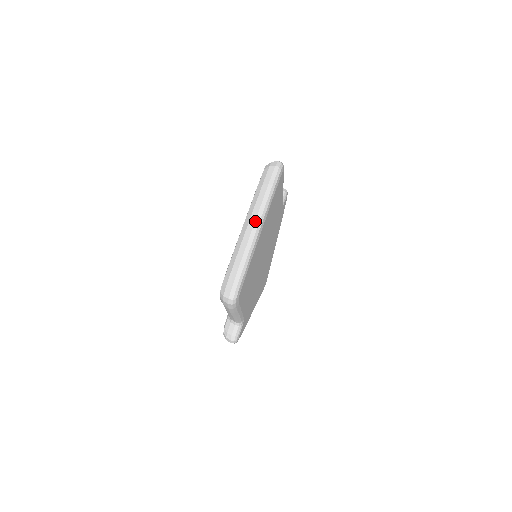
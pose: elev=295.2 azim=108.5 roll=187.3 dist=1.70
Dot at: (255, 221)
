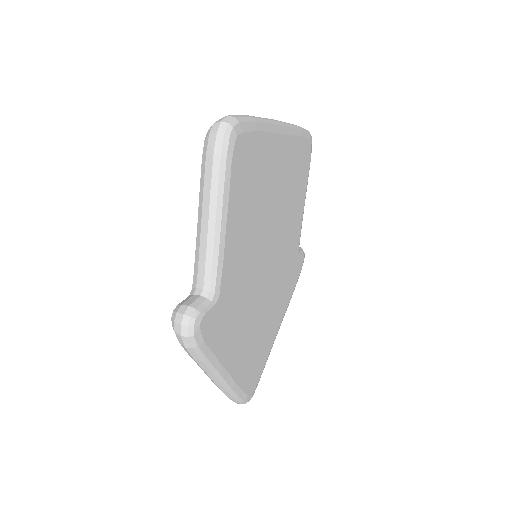
Dot at: occluded
